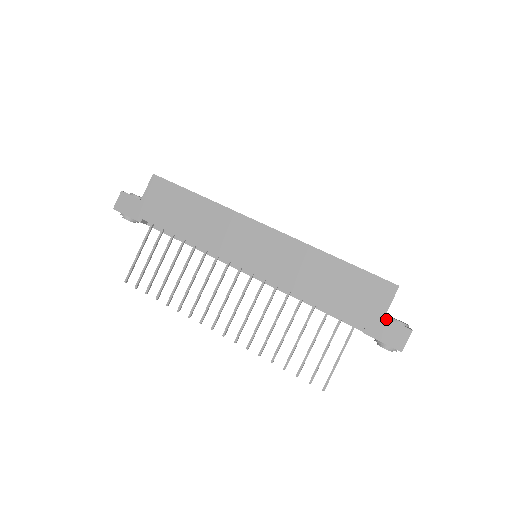
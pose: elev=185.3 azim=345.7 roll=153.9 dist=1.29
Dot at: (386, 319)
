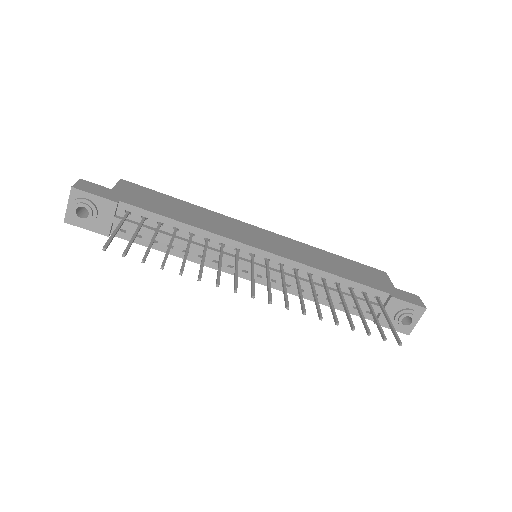
Dot at: (397, 289)
